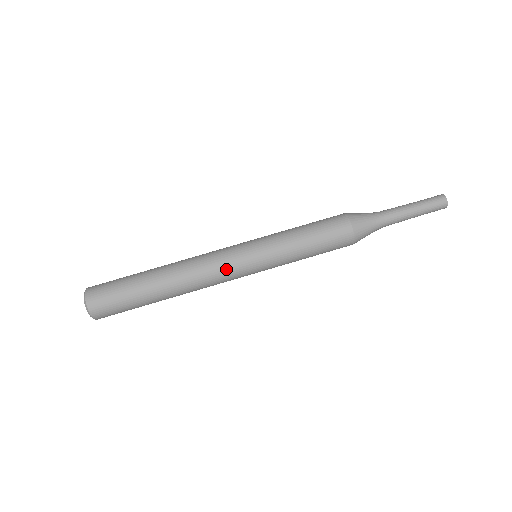
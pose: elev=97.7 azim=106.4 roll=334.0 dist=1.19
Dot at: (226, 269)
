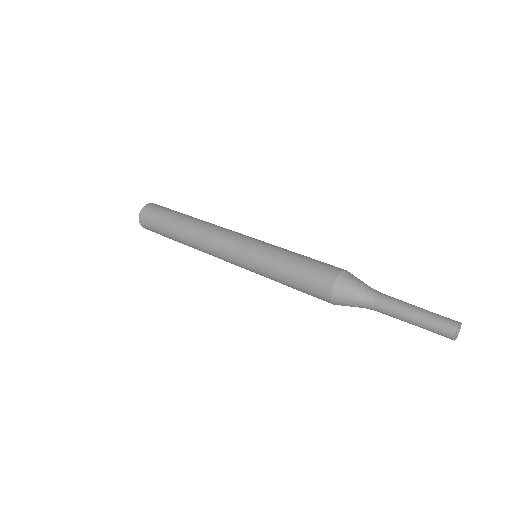
Dot at: (229, 236)
